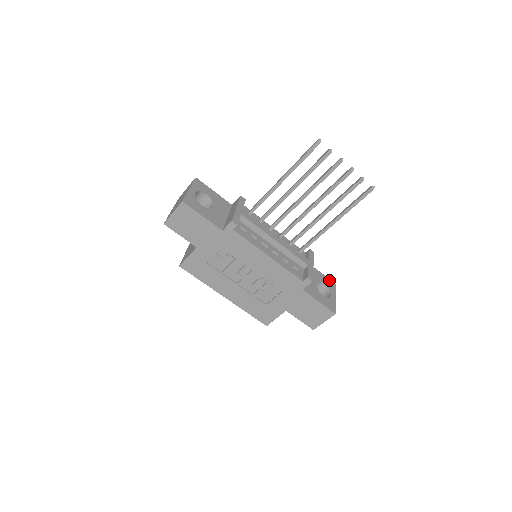
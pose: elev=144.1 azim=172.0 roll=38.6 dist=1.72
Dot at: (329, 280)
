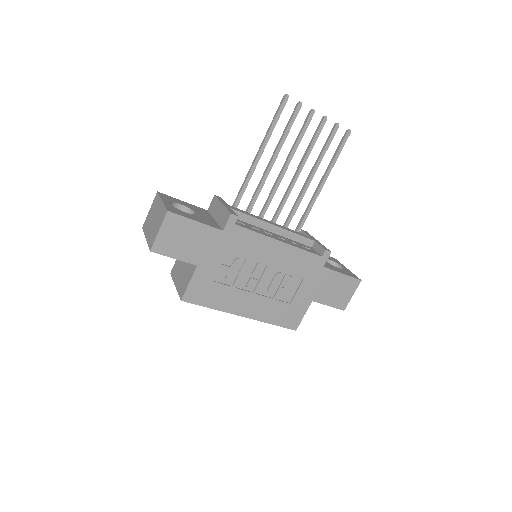
Dot at: (329, 257)
